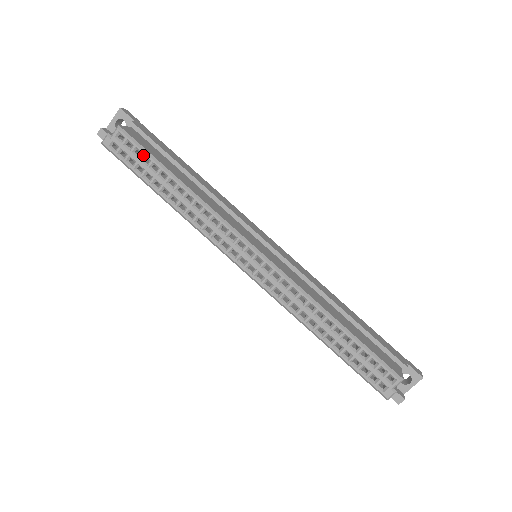
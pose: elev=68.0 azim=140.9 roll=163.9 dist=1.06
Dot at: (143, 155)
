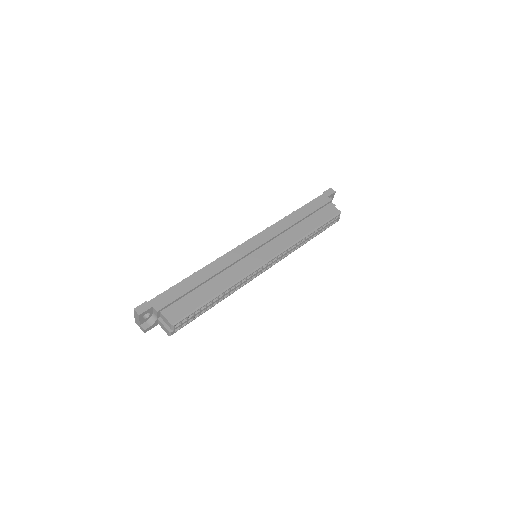
Dot at: (194, 313)
